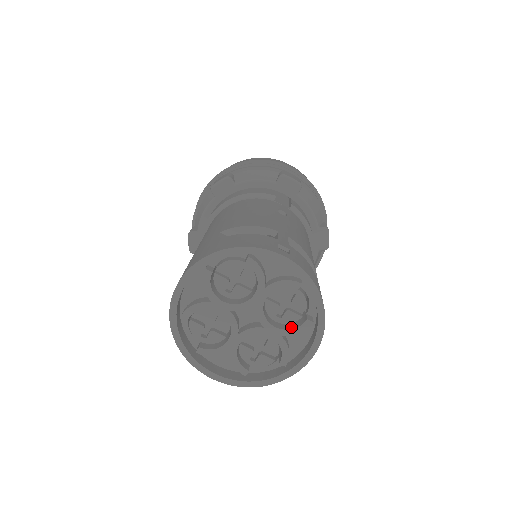
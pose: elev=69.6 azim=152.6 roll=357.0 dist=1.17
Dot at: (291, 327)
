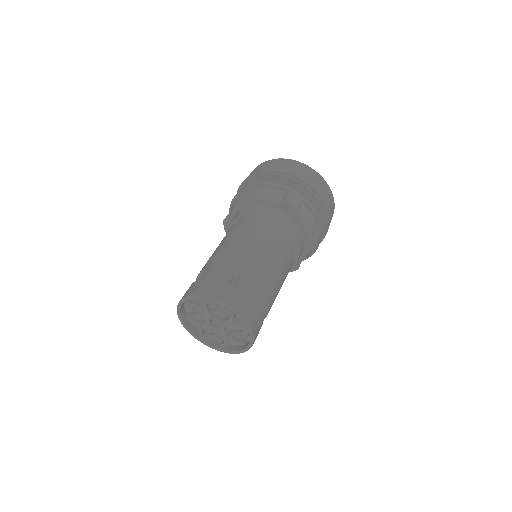
Dot at: (230, 316)
